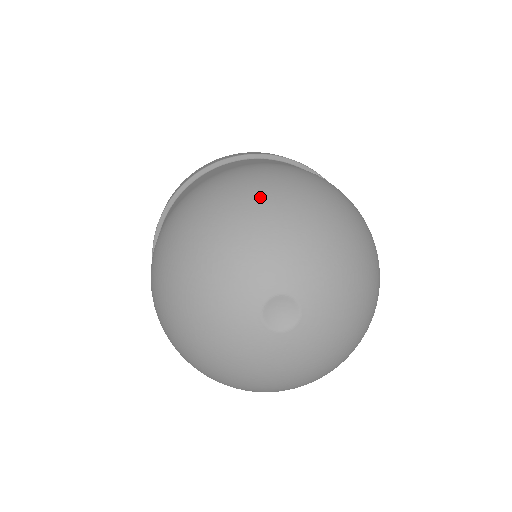
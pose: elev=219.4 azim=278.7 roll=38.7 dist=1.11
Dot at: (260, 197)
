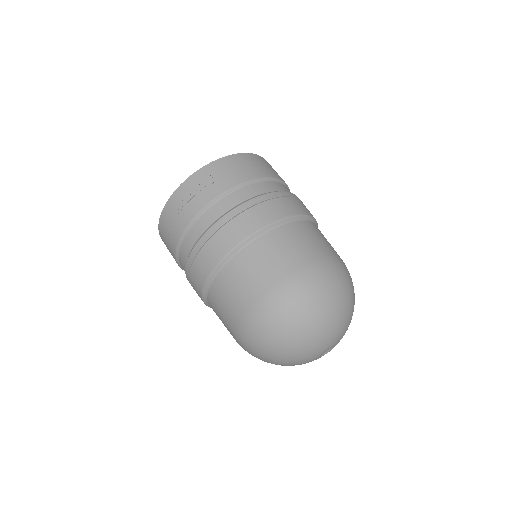
Dot at: (345, 299)
